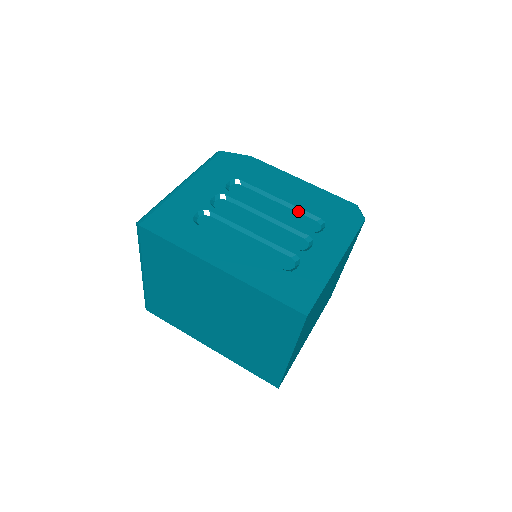
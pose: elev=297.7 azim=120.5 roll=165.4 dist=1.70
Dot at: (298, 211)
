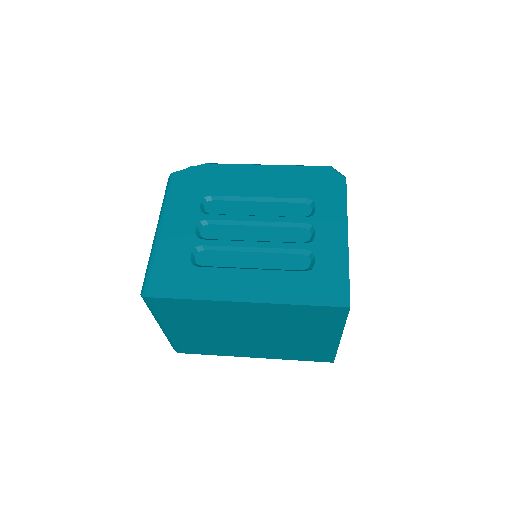
Dot at: (282, 201)
